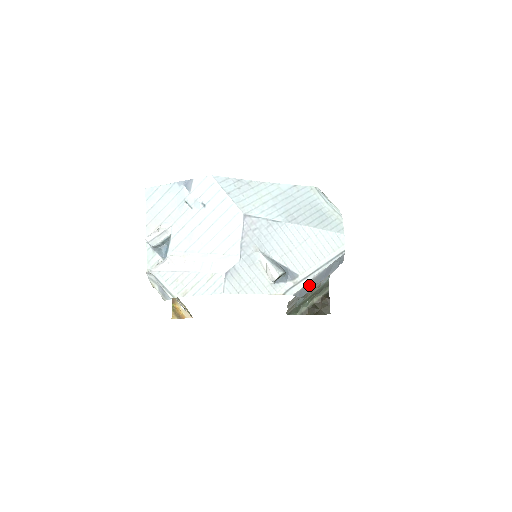
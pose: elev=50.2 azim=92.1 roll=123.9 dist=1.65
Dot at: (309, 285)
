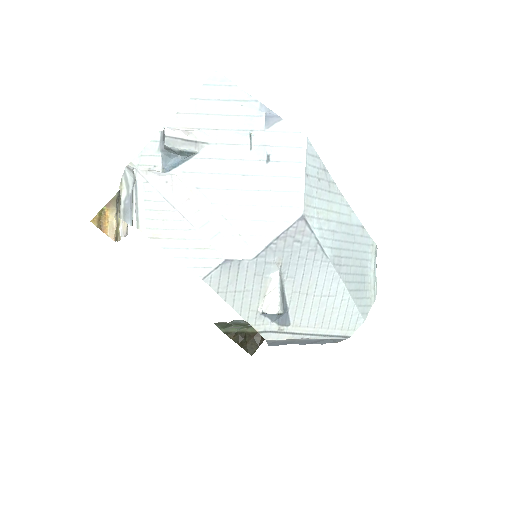
Dot at: (288, 341)
